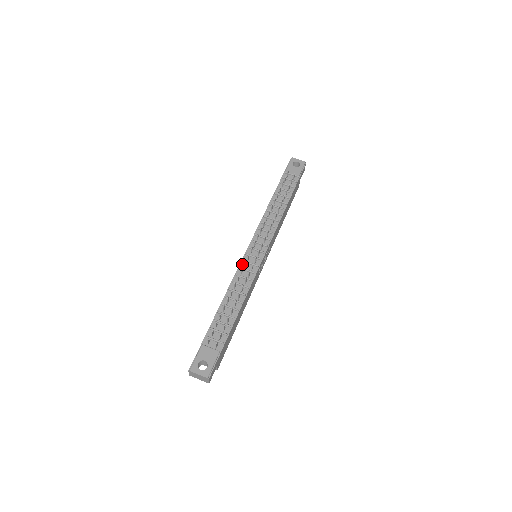
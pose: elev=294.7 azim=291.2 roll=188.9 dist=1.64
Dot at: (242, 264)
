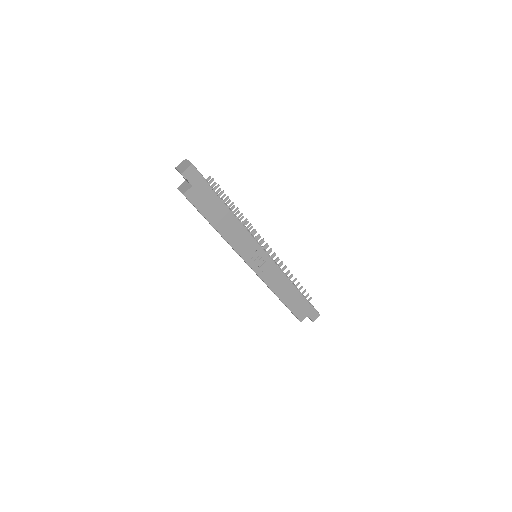
Dot at: occluded
